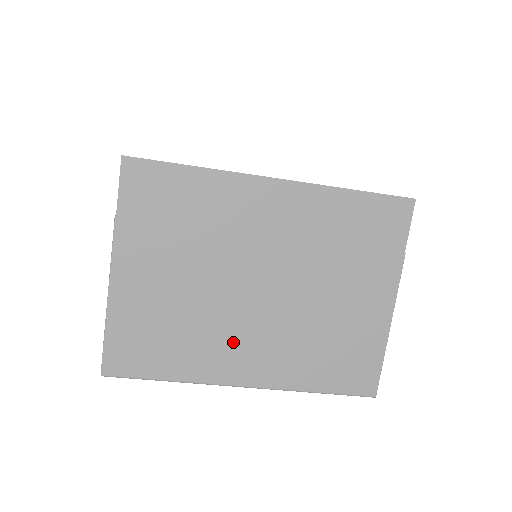
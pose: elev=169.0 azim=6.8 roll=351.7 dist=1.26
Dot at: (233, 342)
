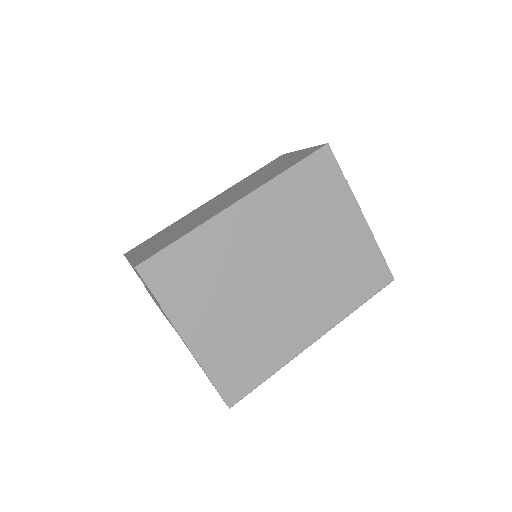
Dot at: (290, 320)
